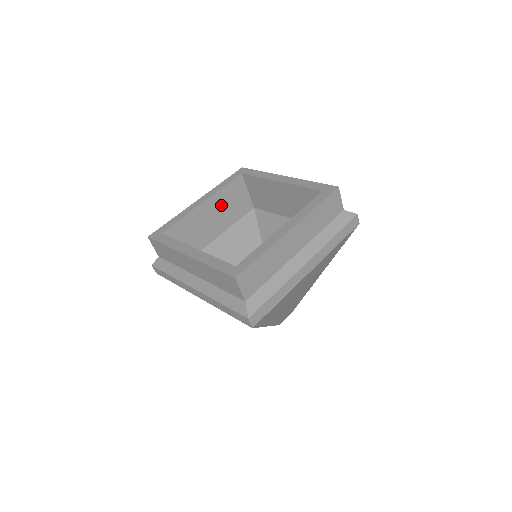
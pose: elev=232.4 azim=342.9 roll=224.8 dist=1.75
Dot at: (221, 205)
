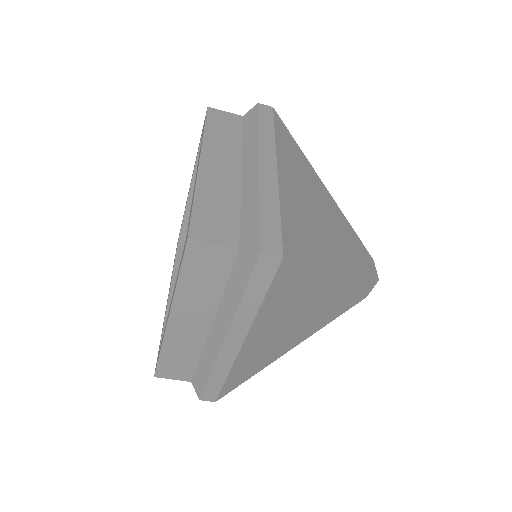
Dot at: occluded
